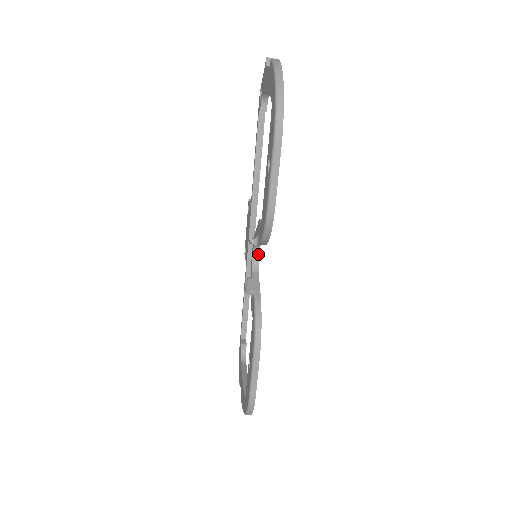
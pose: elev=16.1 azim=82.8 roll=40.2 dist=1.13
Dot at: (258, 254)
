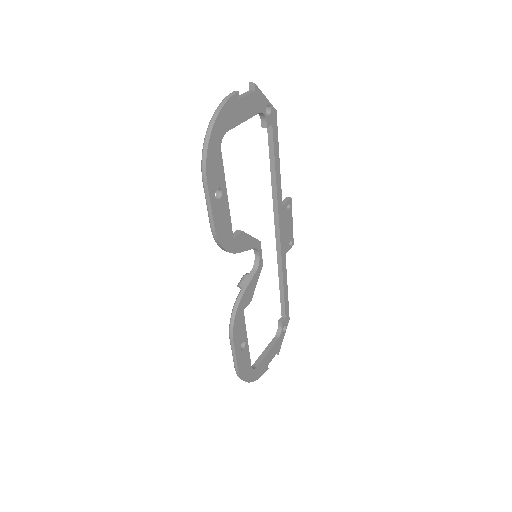
Dot at: (259, 254)
